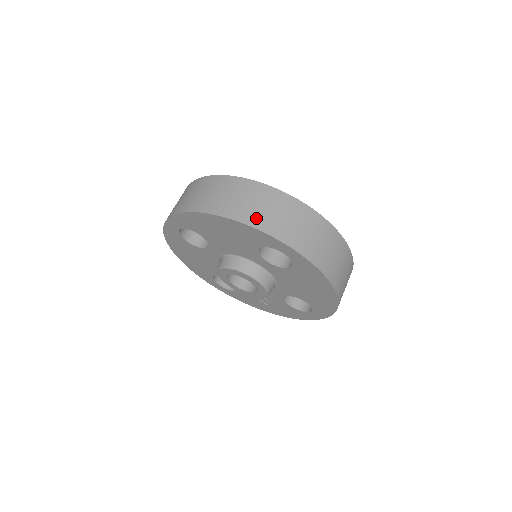
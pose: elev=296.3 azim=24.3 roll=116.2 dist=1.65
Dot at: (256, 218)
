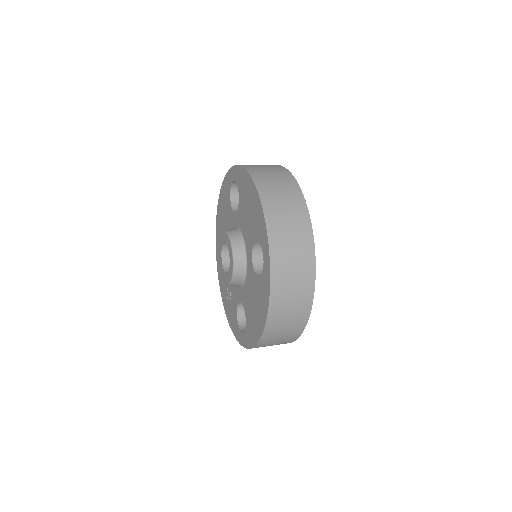
Dot at: (274, 216)
